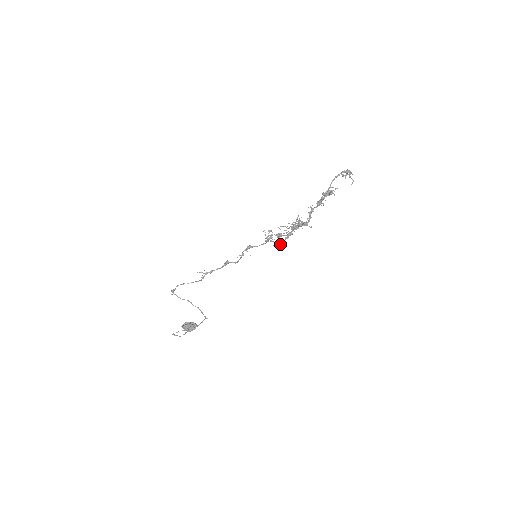
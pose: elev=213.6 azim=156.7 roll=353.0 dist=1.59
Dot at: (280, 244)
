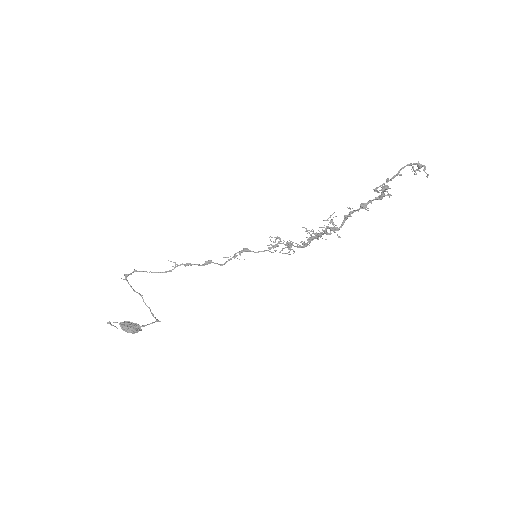
Dot at: occluded
